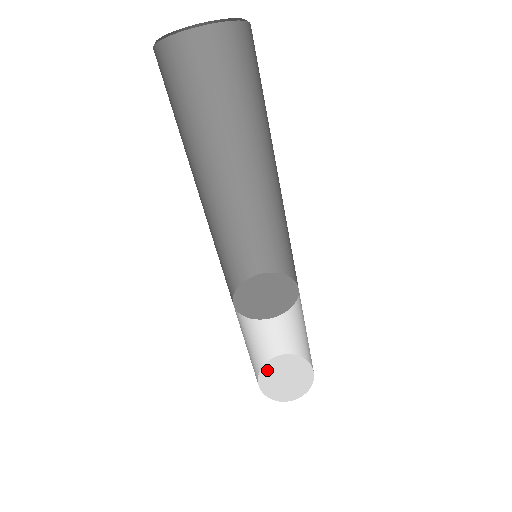
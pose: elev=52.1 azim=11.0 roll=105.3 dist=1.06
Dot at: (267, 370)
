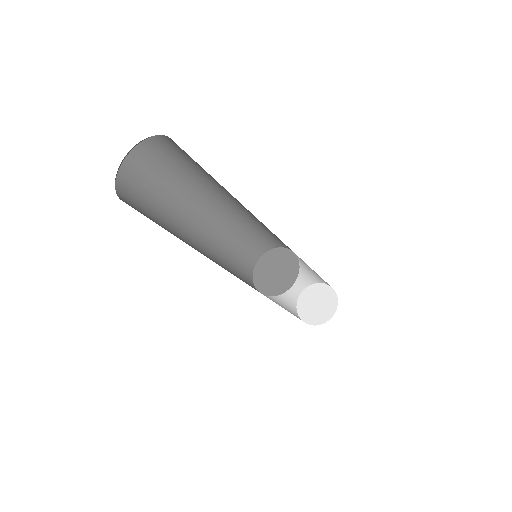
Dot at: (304, 297)
